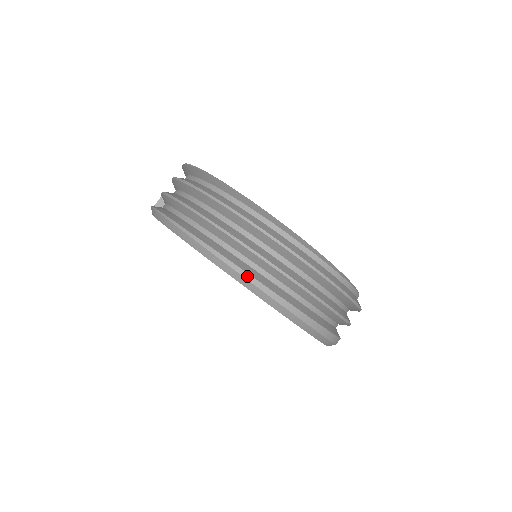
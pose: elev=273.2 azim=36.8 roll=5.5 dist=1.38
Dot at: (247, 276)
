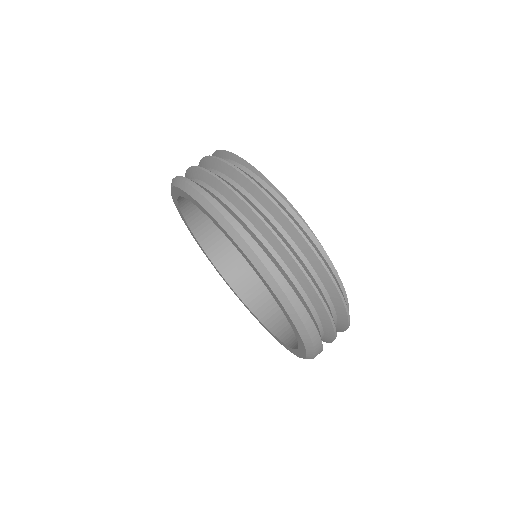
Dot at: (188, 181)
